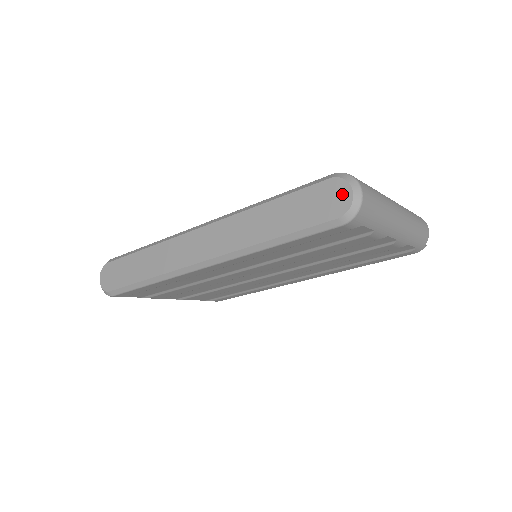
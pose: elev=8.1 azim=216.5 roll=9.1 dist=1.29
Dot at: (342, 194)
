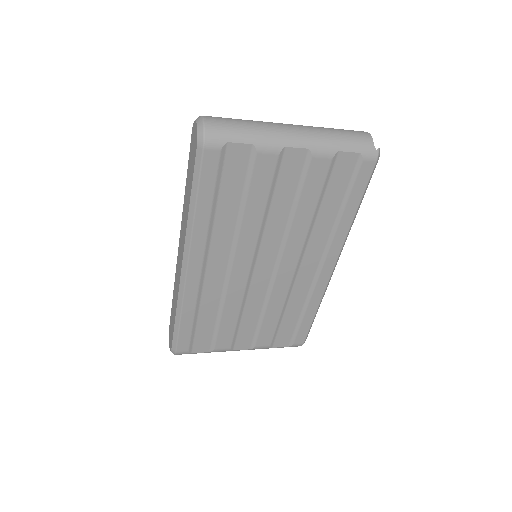
Dot at: (195, 131)
